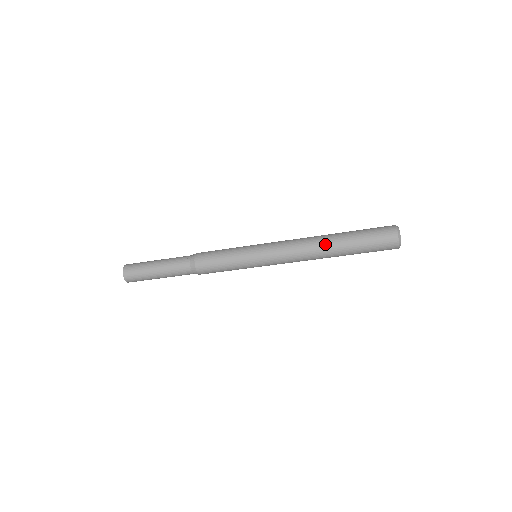
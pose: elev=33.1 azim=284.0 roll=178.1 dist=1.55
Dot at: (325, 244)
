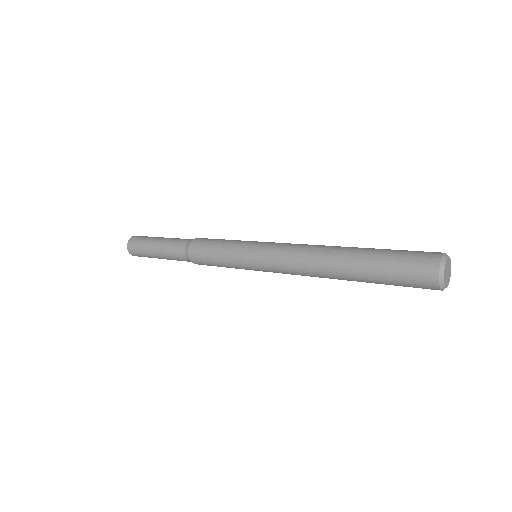
Dot at: (333, 260)
